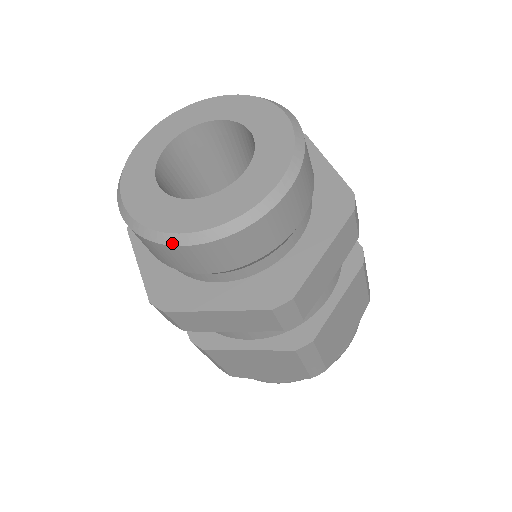
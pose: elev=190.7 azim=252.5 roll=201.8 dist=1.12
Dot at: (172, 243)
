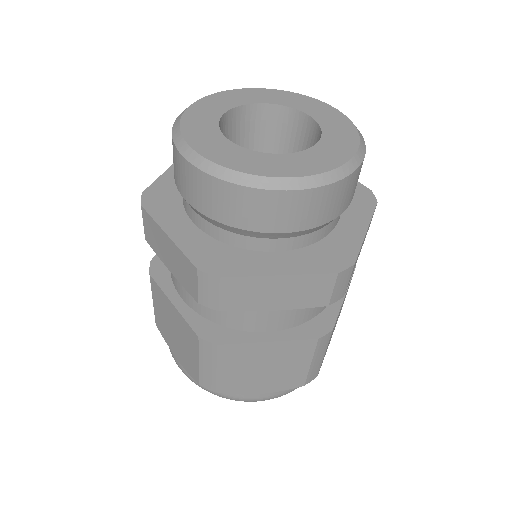
Dot at: (269, 187)
